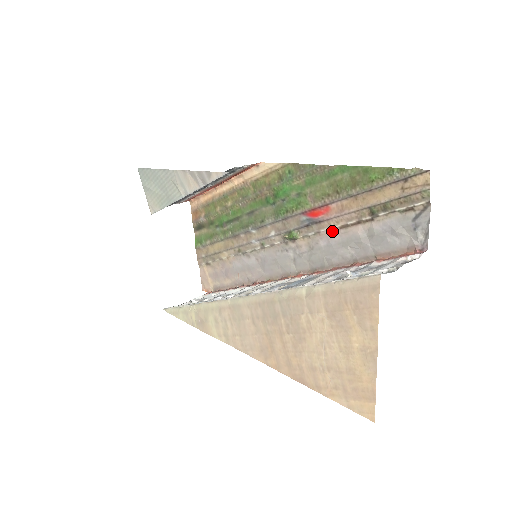
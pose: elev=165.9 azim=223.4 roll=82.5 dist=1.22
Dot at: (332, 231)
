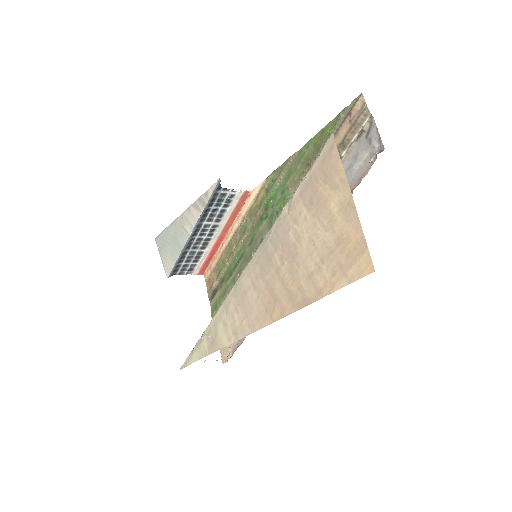
Dot at: occluded
